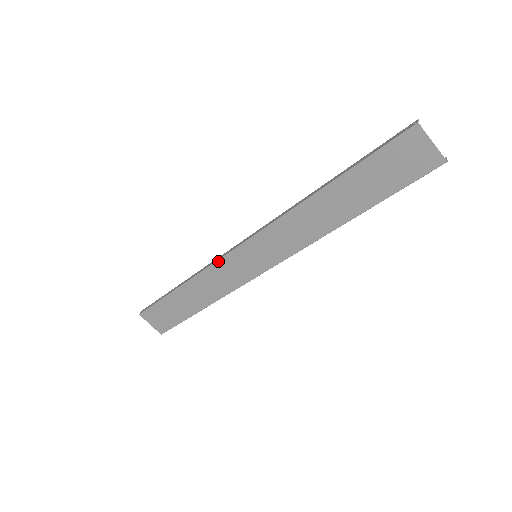
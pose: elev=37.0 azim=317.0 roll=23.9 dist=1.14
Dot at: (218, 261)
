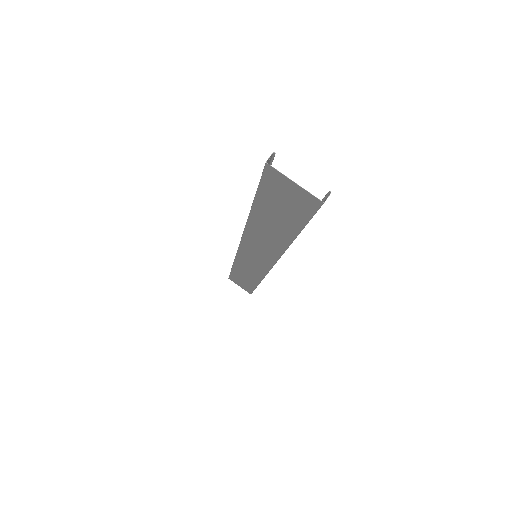
Dot at: (237, 255)
